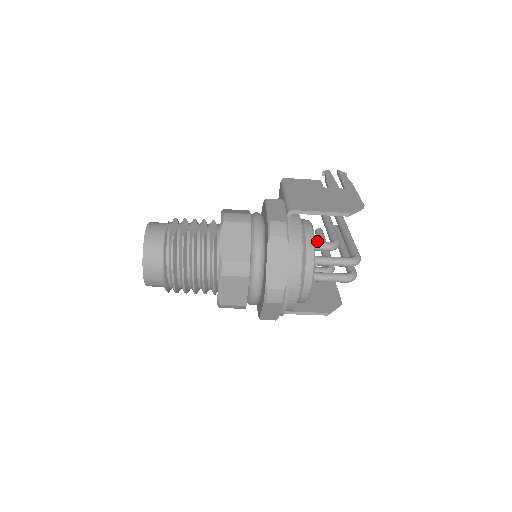
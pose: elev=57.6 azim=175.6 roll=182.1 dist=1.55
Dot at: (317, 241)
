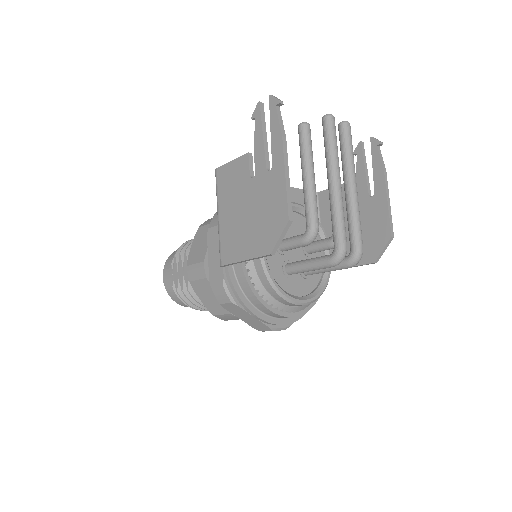
Dot at: (288, 240)
